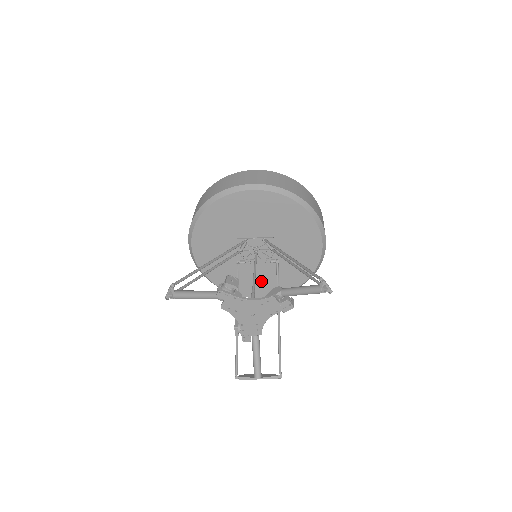
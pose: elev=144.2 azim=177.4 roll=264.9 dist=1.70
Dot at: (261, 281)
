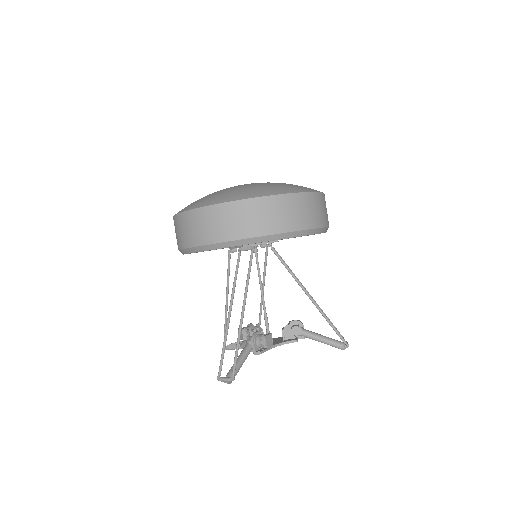
Dot at: occluded
